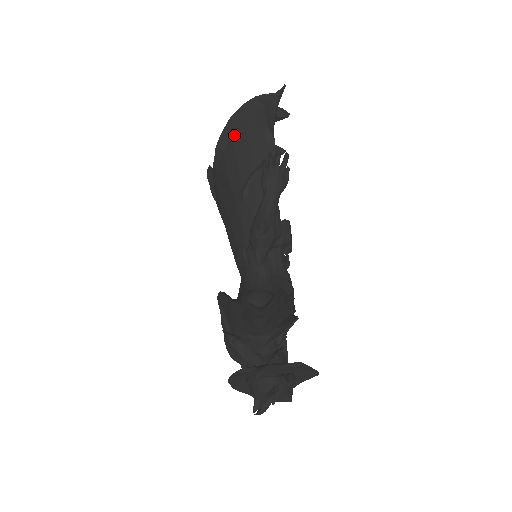
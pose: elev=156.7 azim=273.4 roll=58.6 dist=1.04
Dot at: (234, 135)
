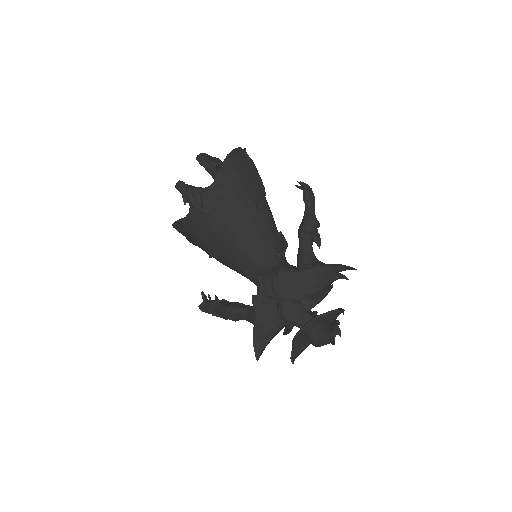
Dot at: (235, 167)
